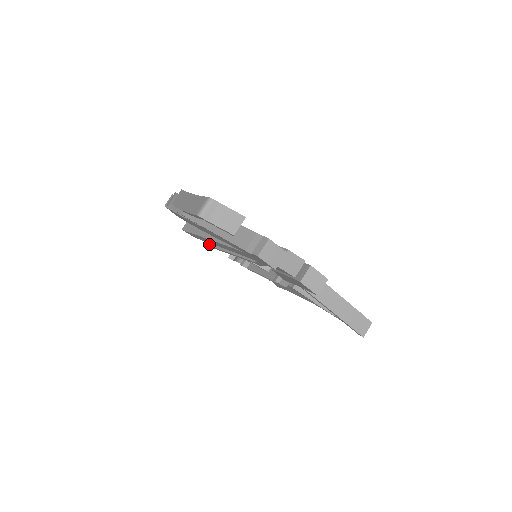
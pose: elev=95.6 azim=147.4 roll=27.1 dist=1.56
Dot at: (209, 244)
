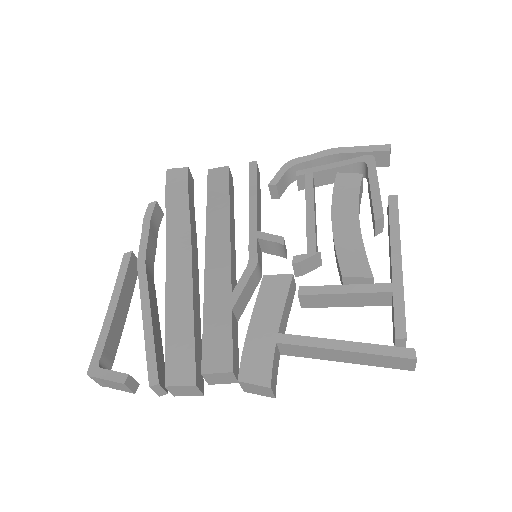
Dot at: occluded
